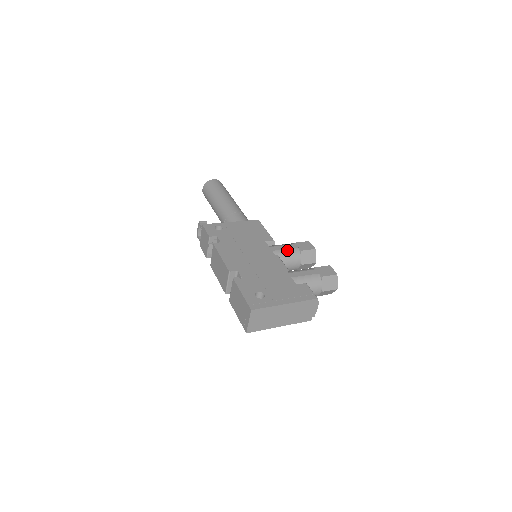
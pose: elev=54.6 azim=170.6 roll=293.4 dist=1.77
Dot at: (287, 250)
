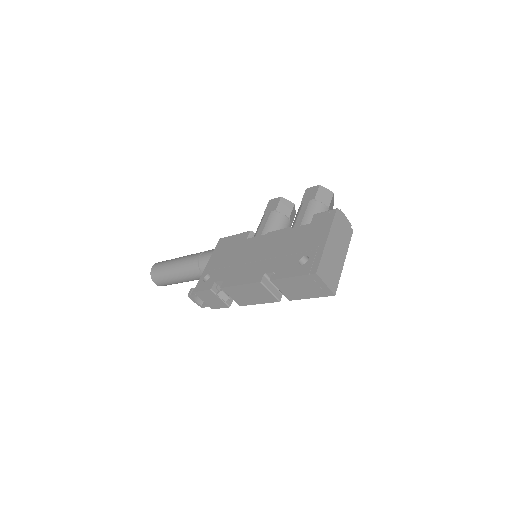
Dot at: (268, 222)
